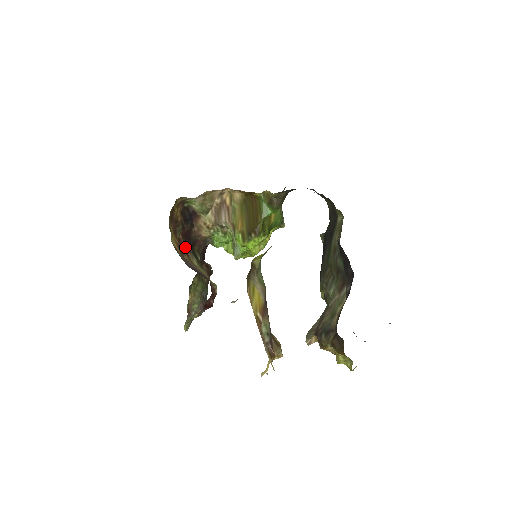
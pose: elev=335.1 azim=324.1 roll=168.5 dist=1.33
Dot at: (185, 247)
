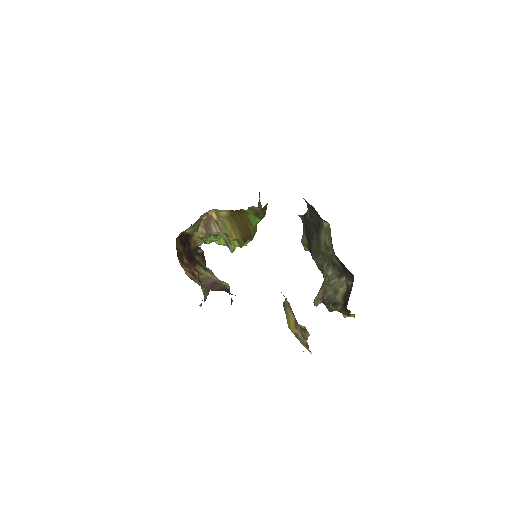
Dot at: (192, 266)
